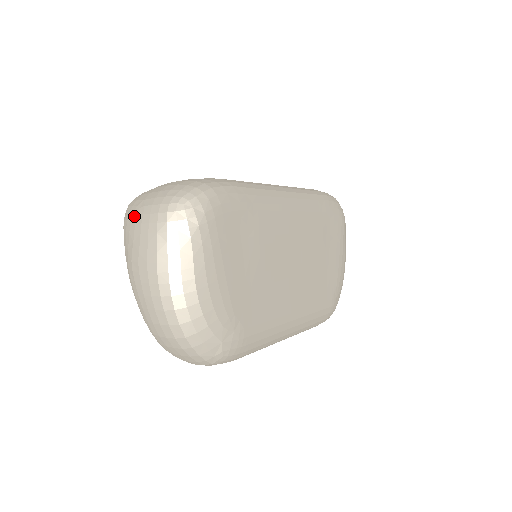
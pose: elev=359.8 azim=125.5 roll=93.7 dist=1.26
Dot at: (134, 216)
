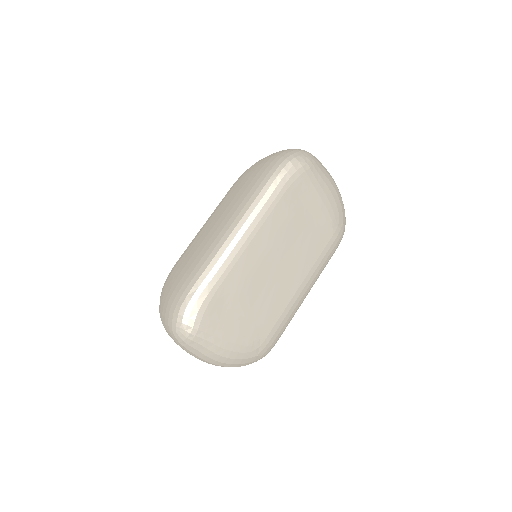
Dot at: occluded
